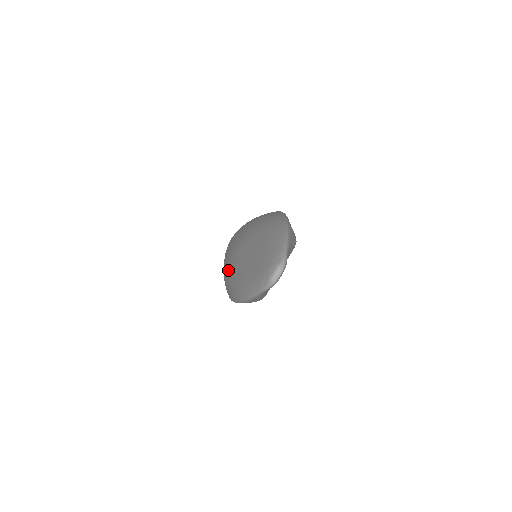
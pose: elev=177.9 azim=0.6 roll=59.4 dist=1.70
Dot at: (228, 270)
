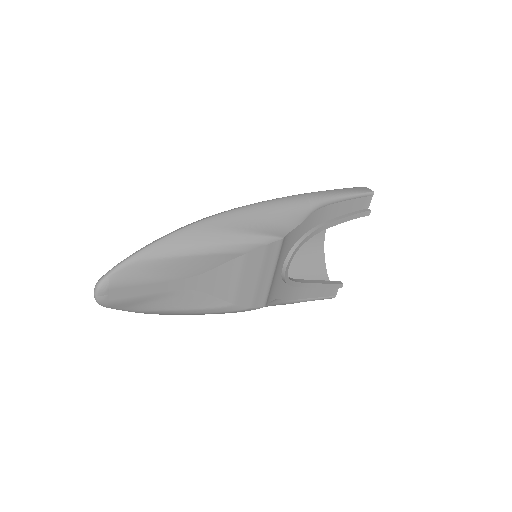
Dot at: occluded
